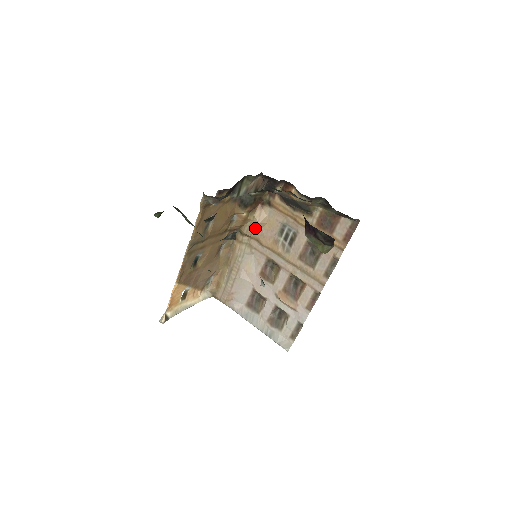
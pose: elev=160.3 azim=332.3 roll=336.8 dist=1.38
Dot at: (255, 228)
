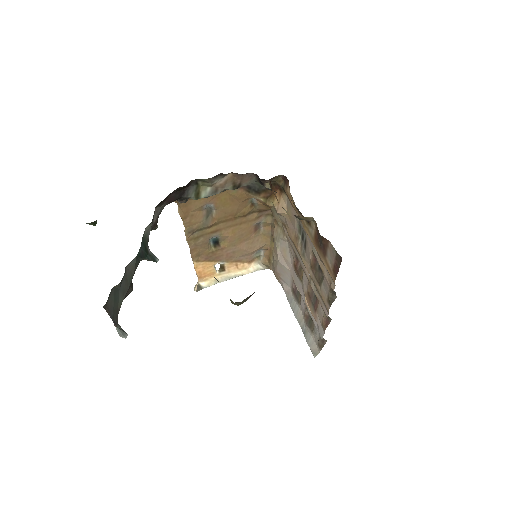
Dot at: (279, 215)
